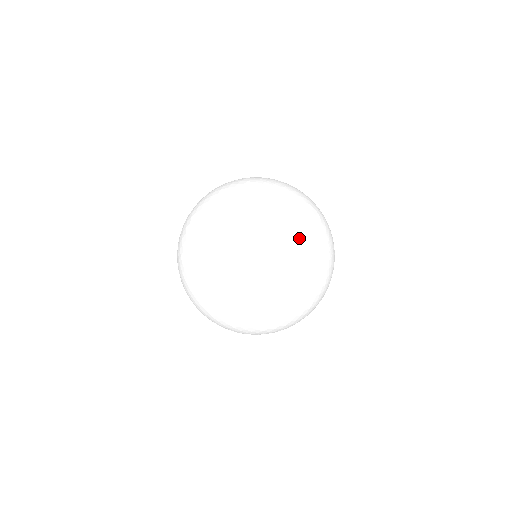
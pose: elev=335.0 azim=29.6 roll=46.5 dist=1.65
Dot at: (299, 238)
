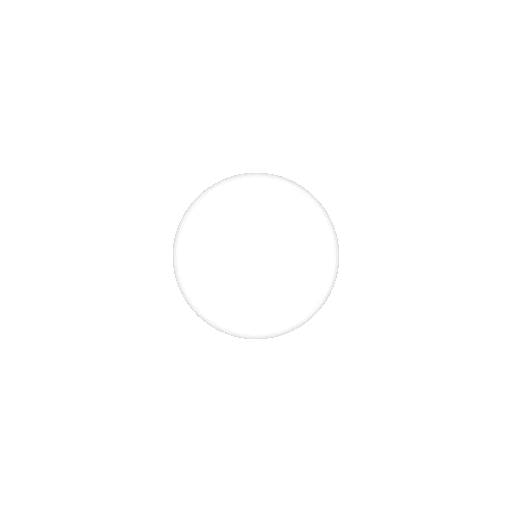
Dot at: (294, 186)
